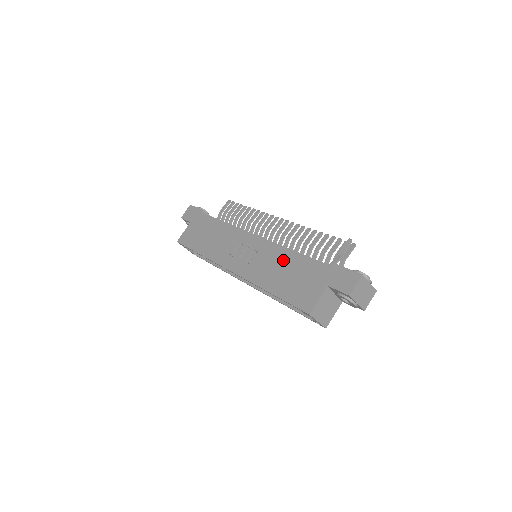
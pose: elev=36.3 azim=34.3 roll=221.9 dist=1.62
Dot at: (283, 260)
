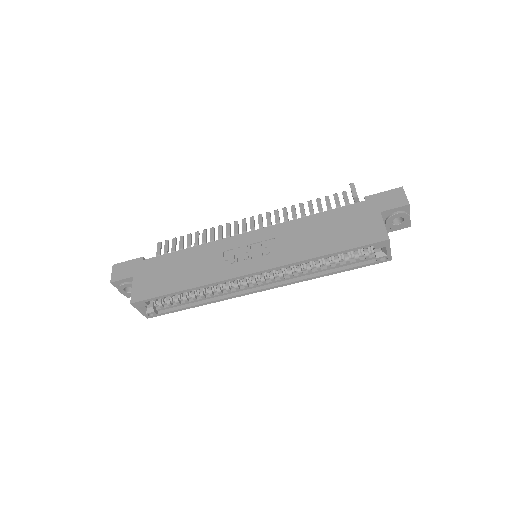
Dot at: (309, 226)
